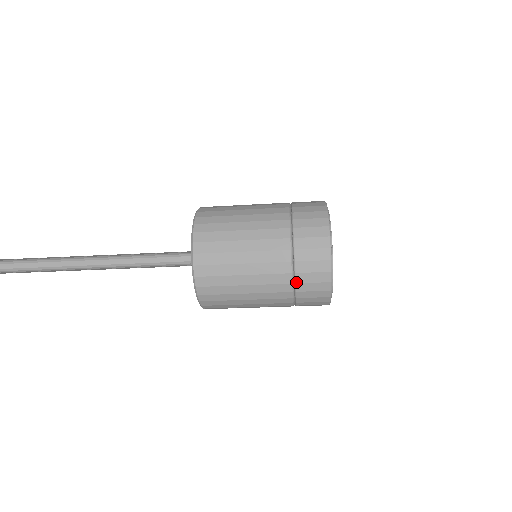
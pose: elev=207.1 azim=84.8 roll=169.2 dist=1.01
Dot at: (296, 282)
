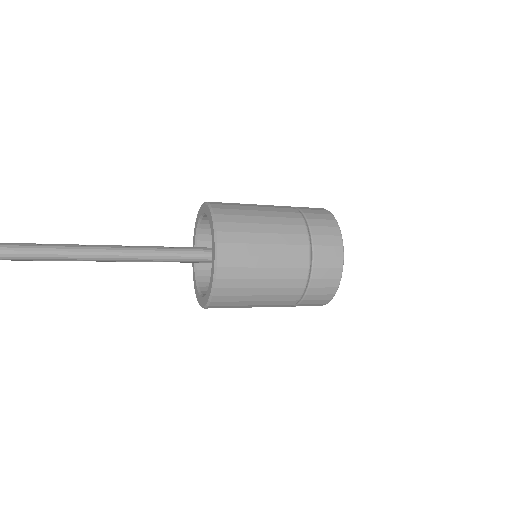
Dot at: (312, 277)
